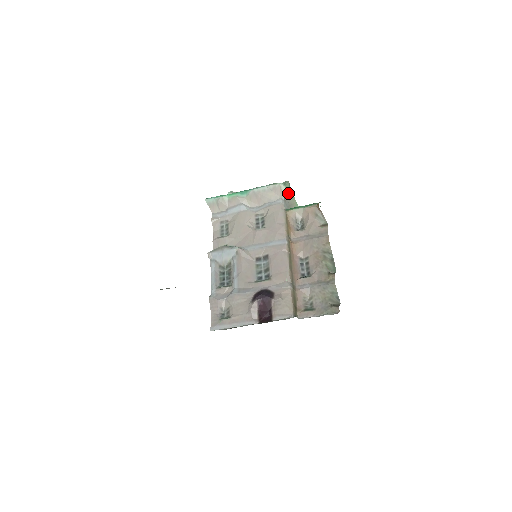
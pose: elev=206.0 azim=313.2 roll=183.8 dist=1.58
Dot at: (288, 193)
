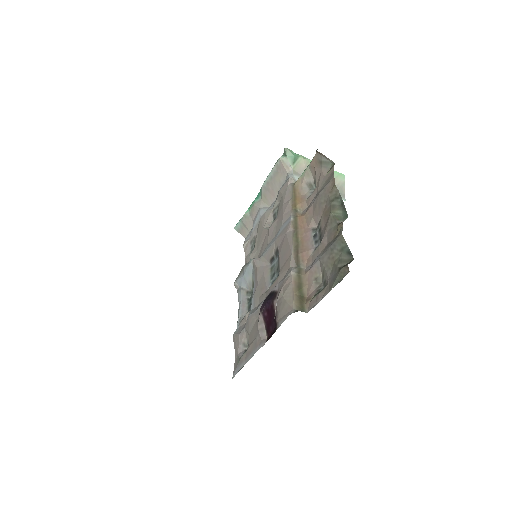
Dot at: (298, 163)
